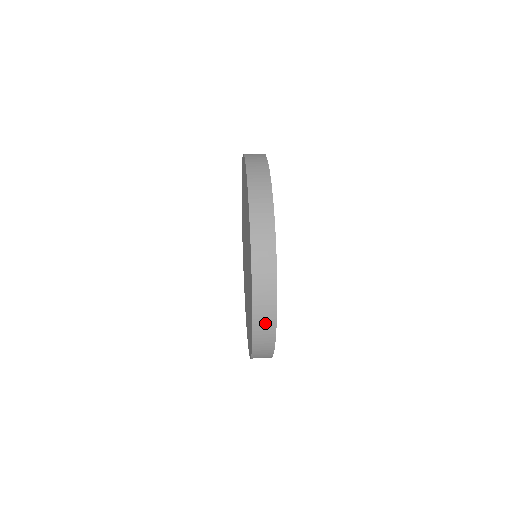
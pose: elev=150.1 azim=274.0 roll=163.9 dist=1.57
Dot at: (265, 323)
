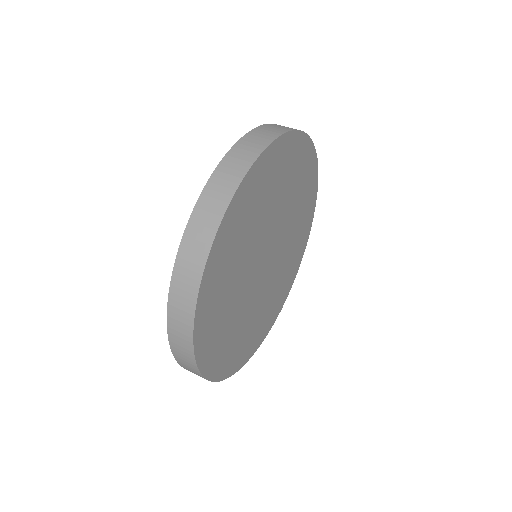
Dot at: occluded
